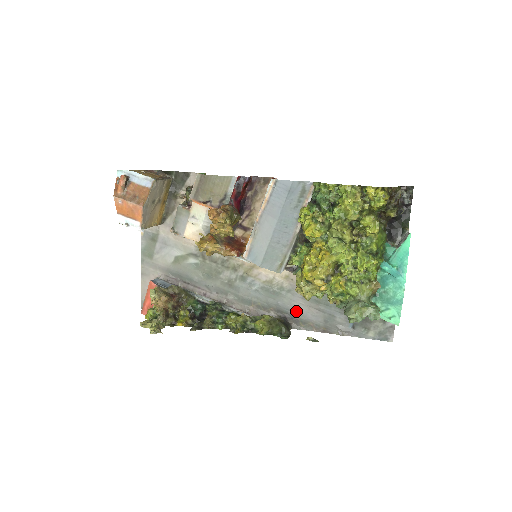
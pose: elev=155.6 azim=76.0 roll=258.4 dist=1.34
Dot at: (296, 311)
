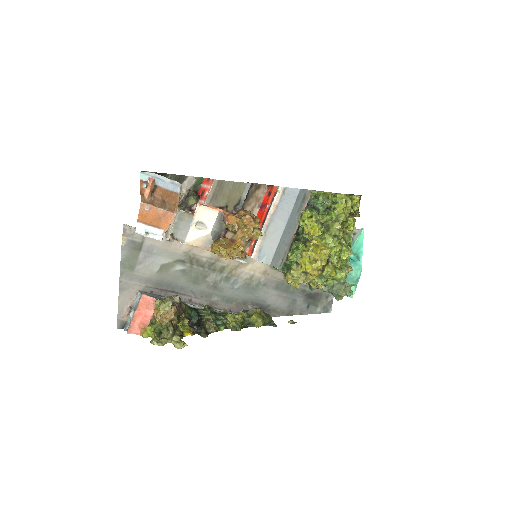
Dot at: (269, 301)
